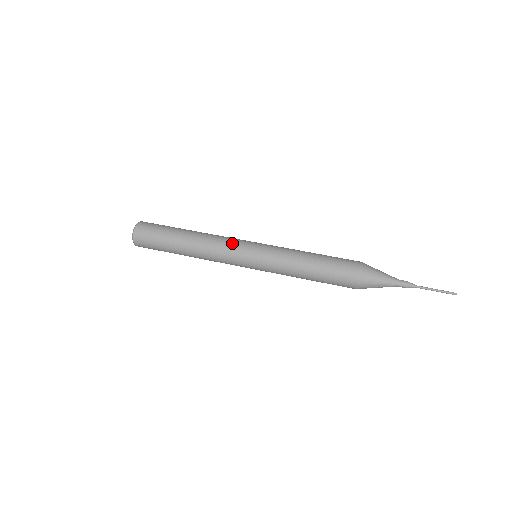
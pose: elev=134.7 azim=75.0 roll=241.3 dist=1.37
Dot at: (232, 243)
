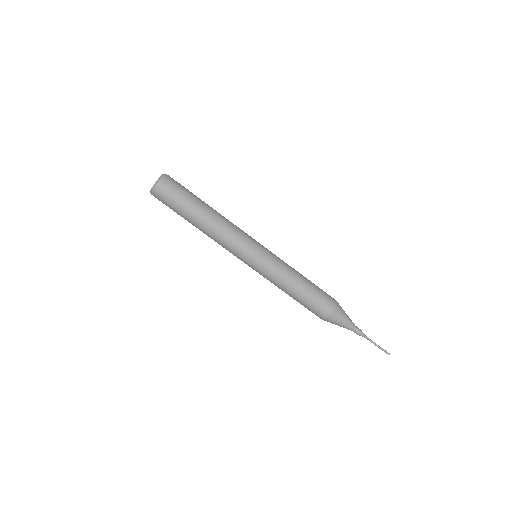
Dot at: (243, 238)
